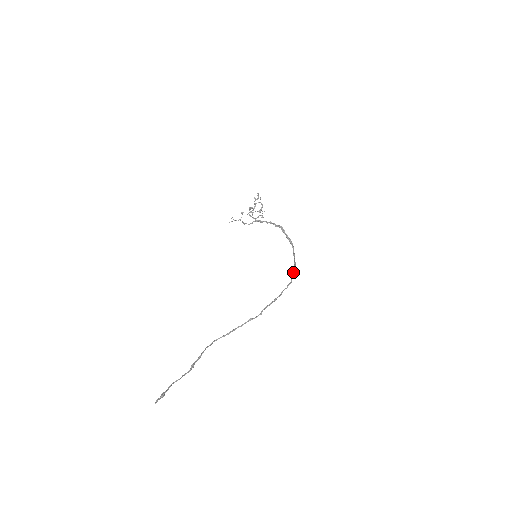
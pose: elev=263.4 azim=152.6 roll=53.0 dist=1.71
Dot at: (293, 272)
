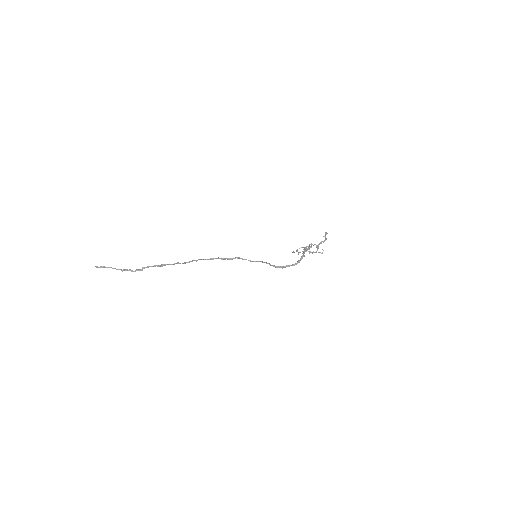
Dot at: occluded
